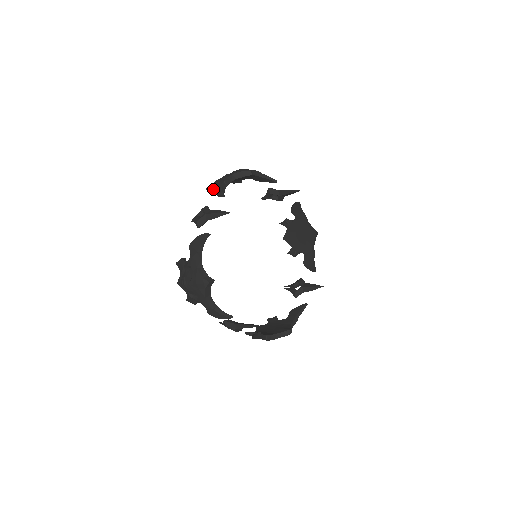
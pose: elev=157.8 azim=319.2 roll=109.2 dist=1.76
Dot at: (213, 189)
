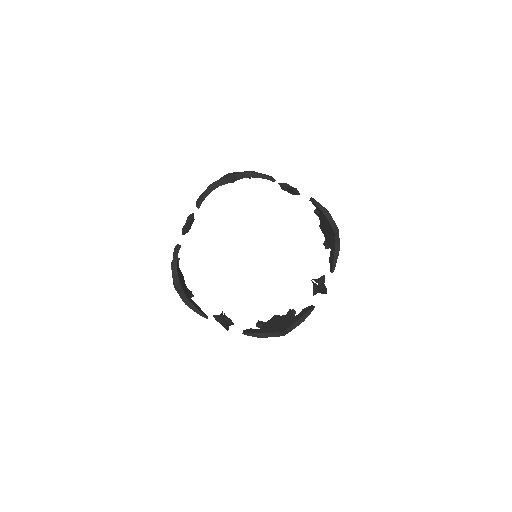
Dot at: (199, 197)
